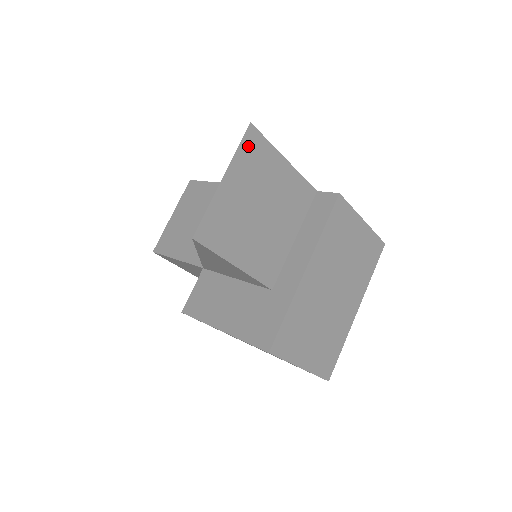
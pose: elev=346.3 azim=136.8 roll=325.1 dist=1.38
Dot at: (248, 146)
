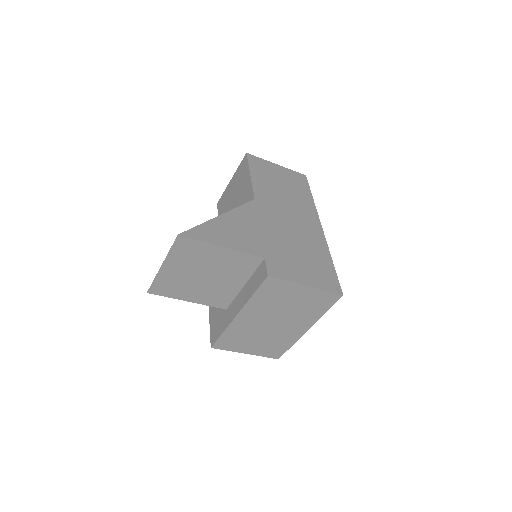
Dot at: (180, 247)
